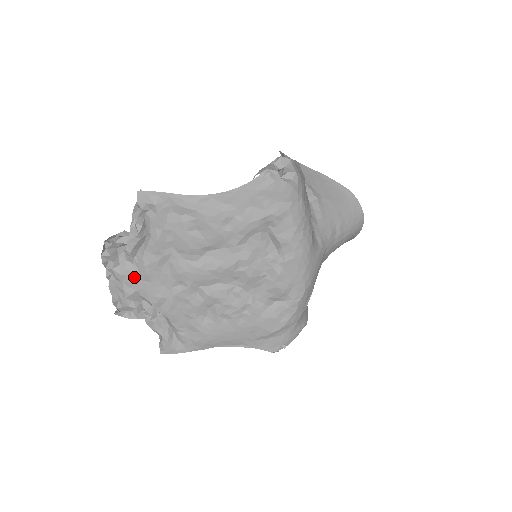
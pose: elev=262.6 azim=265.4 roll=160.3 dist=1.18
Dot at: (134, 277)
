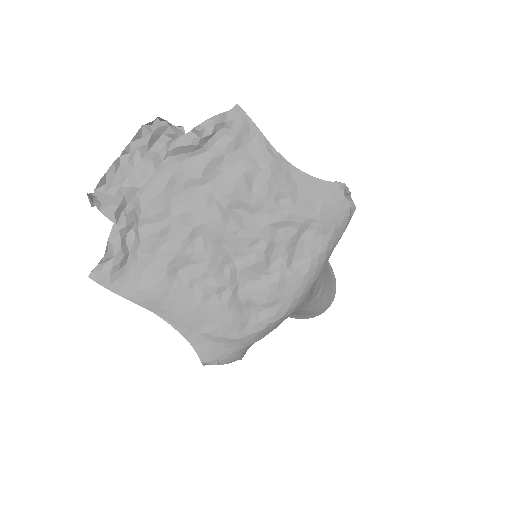
Dot at: (152, 173)
